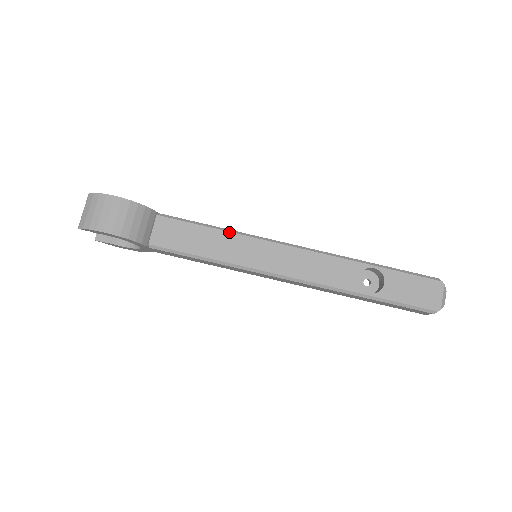
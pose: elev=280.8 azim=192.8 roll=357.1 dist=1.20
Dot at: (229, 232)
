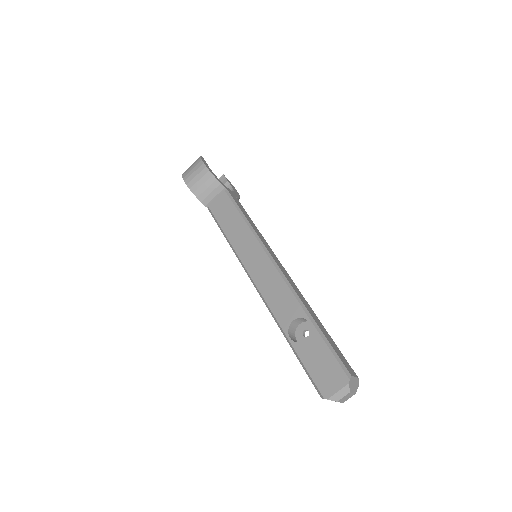
Dot at: (248, 226)
